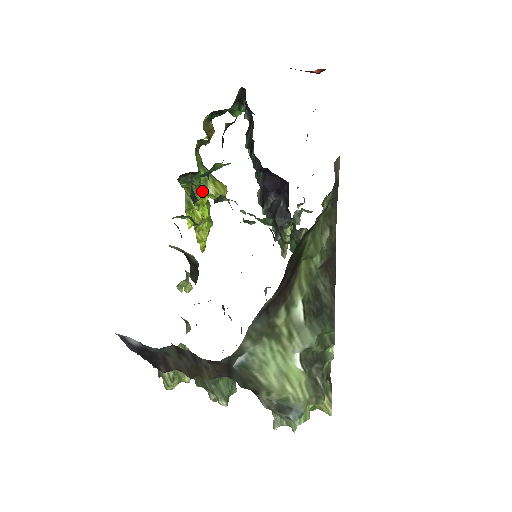
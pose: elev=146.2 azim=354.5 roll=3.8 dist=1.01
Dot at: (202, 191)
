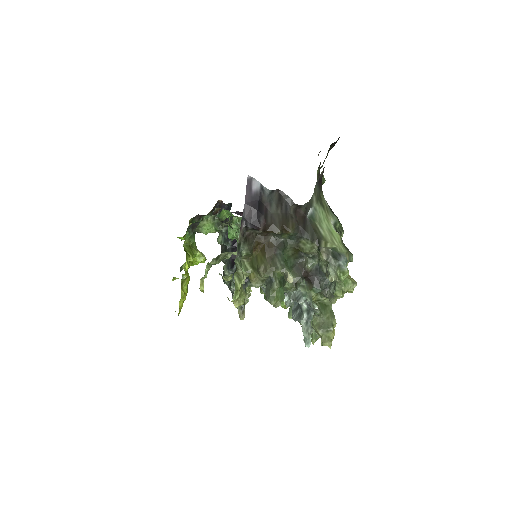
Dot at: (194, 250)
